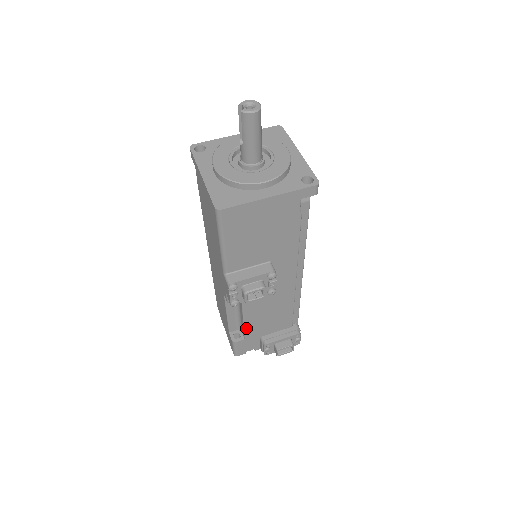
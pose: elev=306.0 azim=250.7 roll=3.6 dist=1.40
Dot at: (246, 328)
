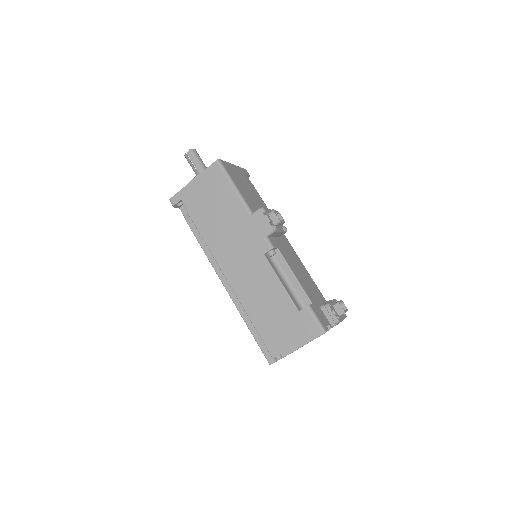
Dot at: (302, 287)
